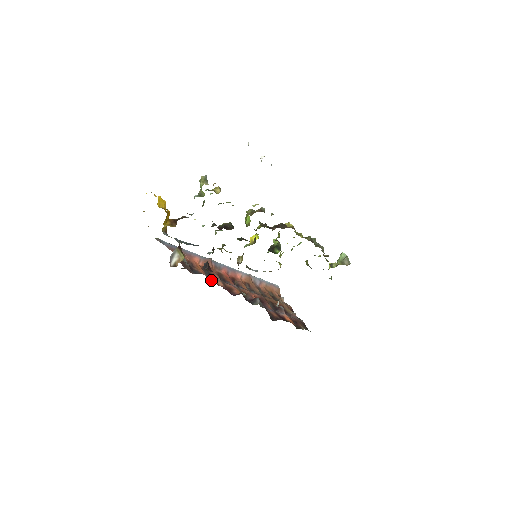
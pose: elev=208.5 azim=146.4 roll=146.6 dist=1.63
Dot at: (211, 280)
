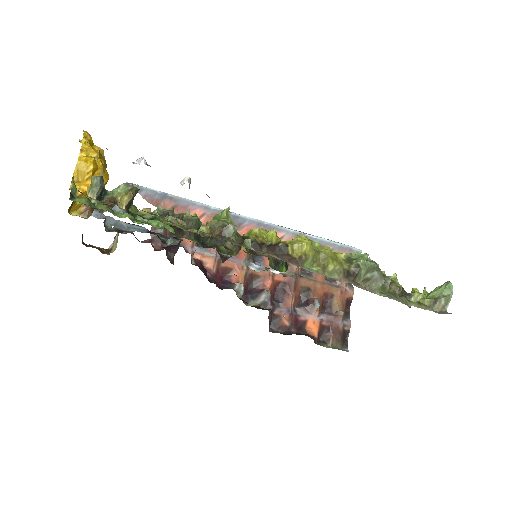
Dot at: (194, 256)
